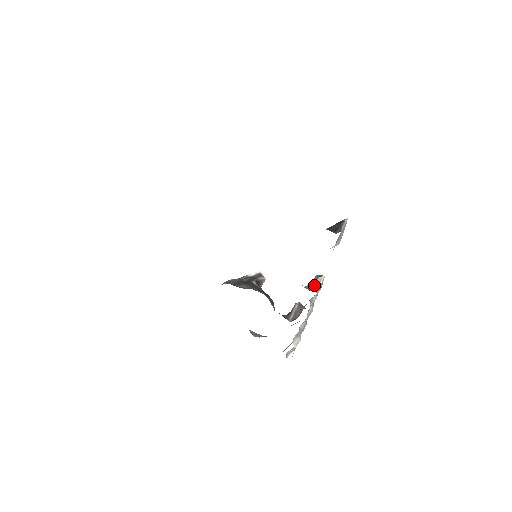
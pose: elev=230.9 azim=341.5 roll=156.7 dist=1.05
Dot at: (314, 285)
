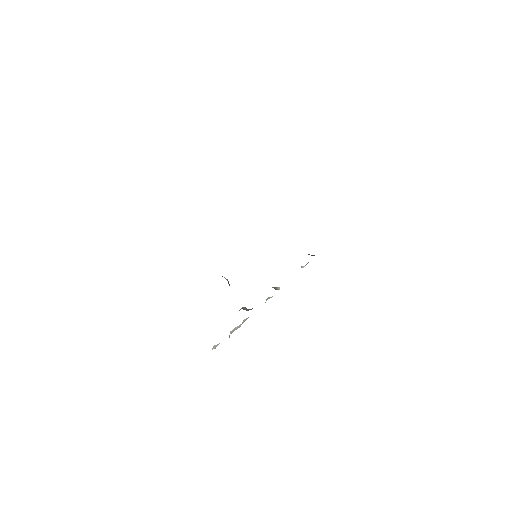
Dot at: (276, 288)
